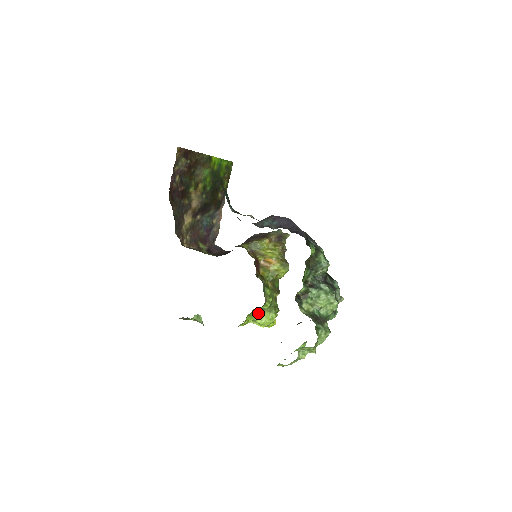
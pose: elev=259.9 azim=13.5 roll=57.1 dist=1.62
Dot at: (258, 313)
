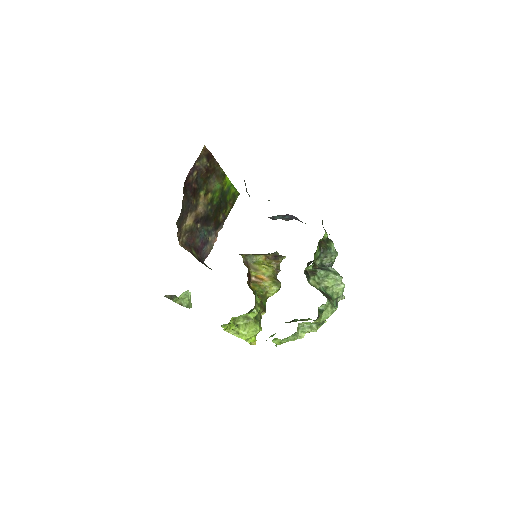
Dot at: (241, 323)
